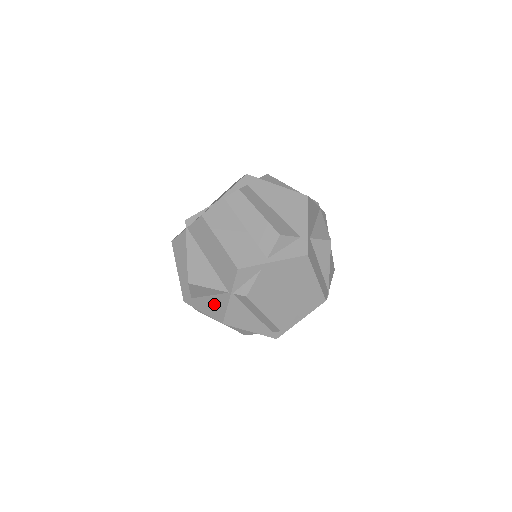
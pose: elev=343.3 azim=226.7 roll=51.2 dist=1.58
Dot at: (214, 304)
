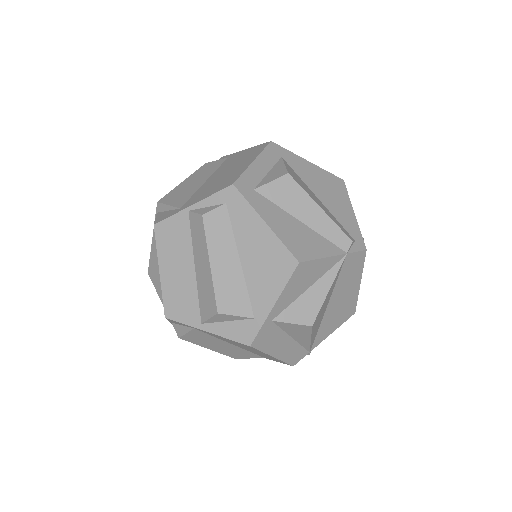
Dot at: occluded
